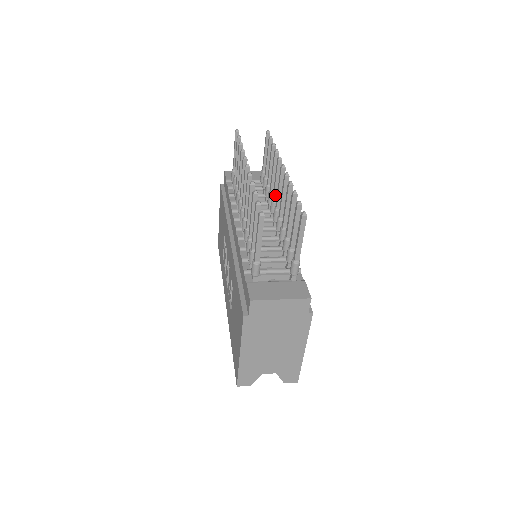
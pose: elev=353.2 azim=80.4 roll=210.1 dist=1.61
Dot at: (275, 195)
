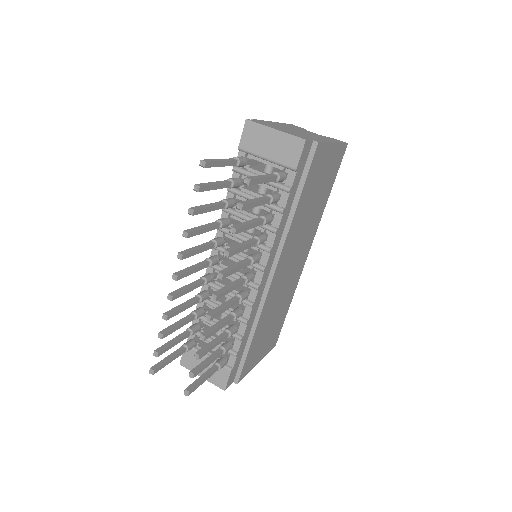
Dot at: occluded
